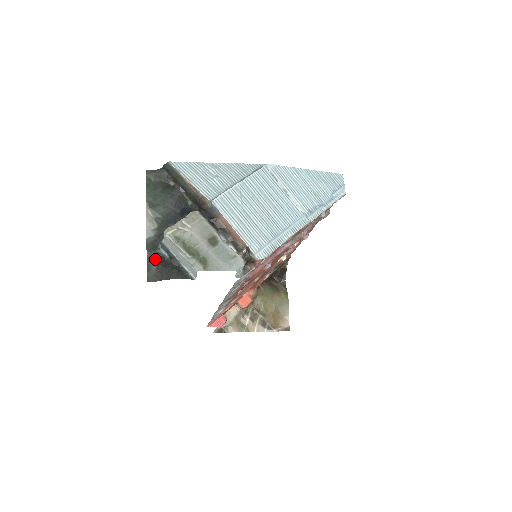
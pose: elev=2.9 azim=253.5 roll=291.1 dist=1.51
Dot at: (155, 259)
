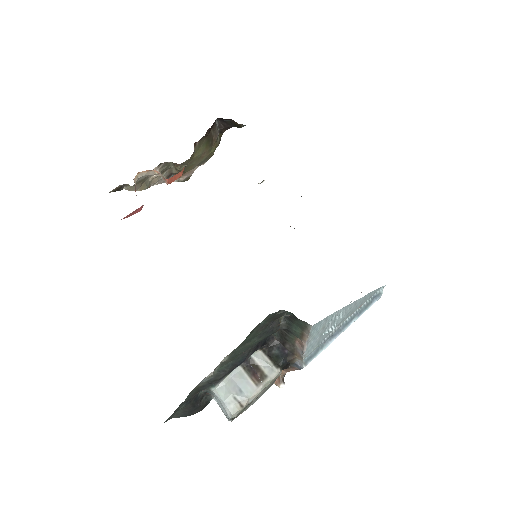
Dot at: (188, 401)
